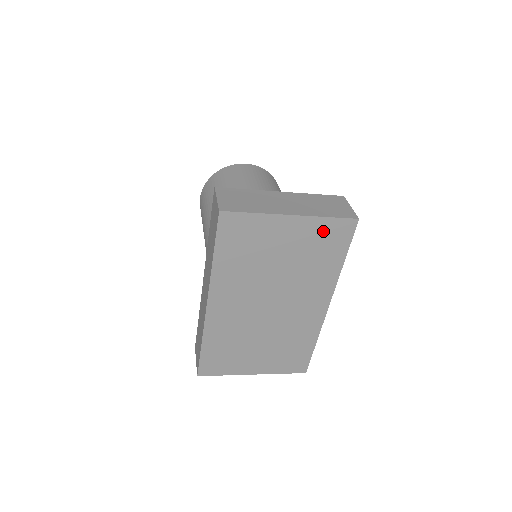
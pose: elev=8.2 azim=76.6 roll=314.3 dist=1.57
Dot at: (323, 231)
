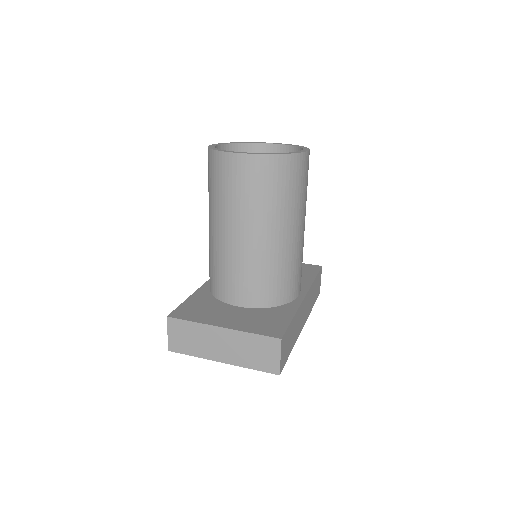
Dot at: occluded
